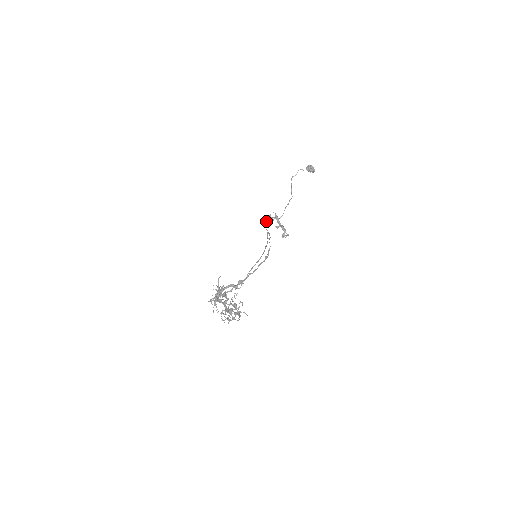
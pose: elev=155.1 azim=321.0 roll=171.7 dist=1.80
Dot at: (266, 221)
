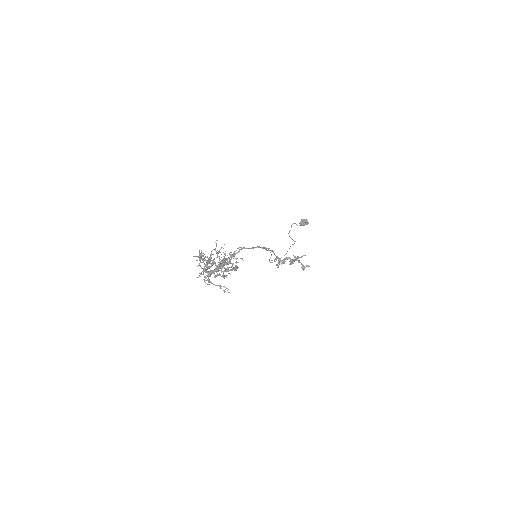
Dot at: (277, 265)
